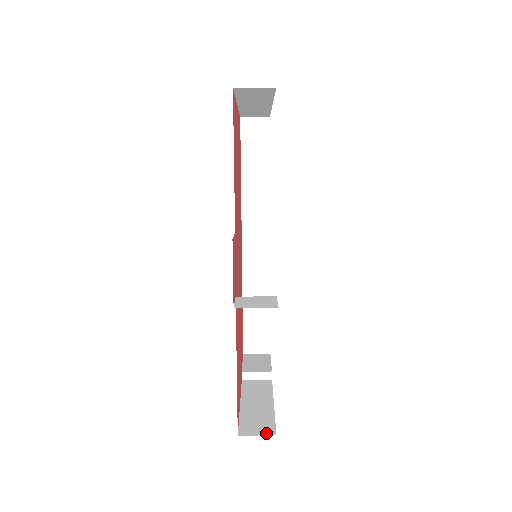
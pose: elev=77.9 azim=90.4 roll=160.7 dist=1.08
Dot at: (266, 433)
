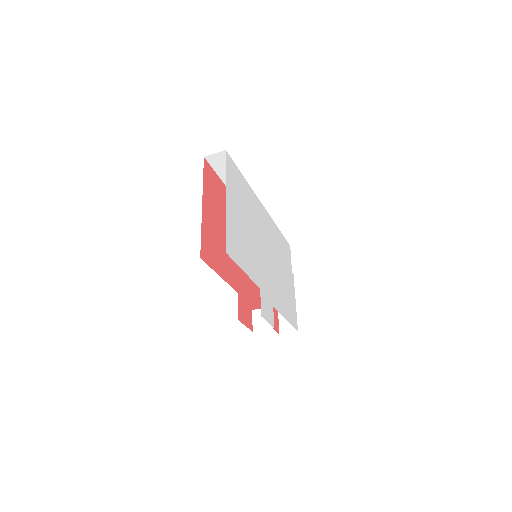
Dot at: (293, 331)
